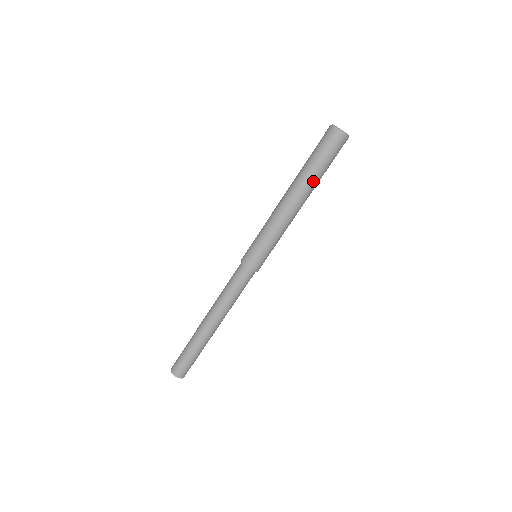
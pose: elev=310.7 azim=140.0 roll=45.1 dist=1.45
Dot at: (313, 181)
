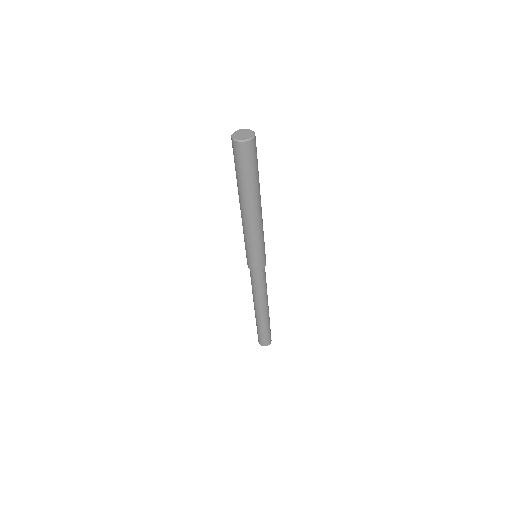
Dot at: (256, 189)
